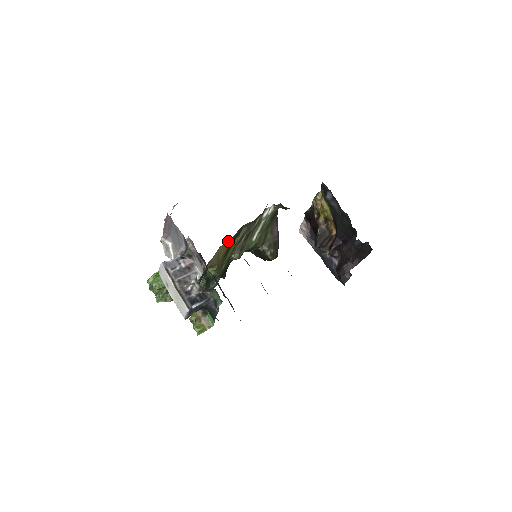
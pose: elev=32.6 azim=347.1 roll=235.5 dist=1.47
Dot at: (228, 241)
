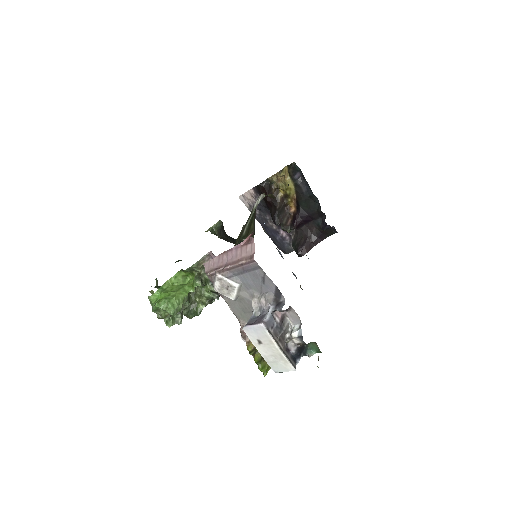
Dot at: occluded
